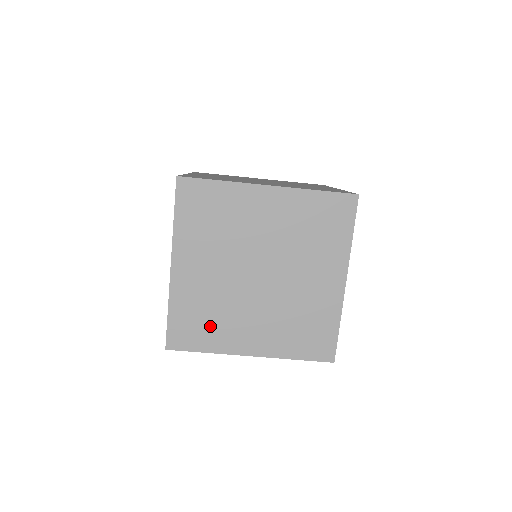
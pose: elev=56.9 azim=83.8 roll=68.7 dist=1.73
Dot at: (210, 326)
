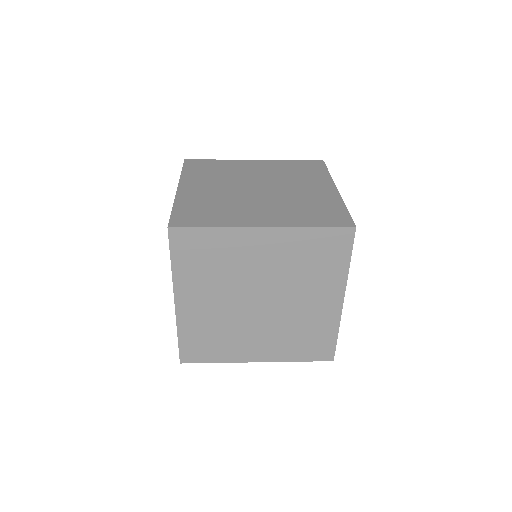
Dot at: occluded
